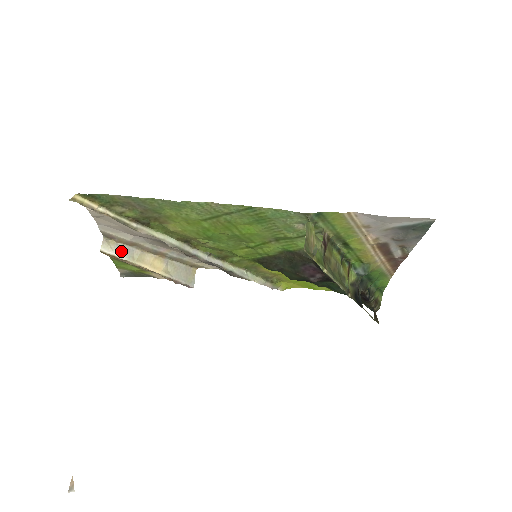
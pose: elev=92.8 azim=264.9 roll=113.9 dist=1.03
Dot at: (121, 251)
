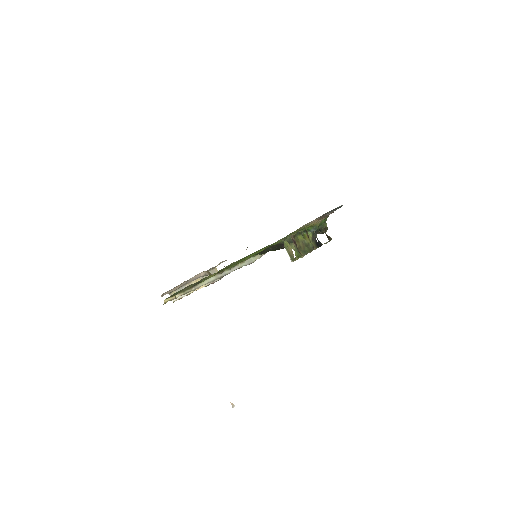
Dot at: occluded
